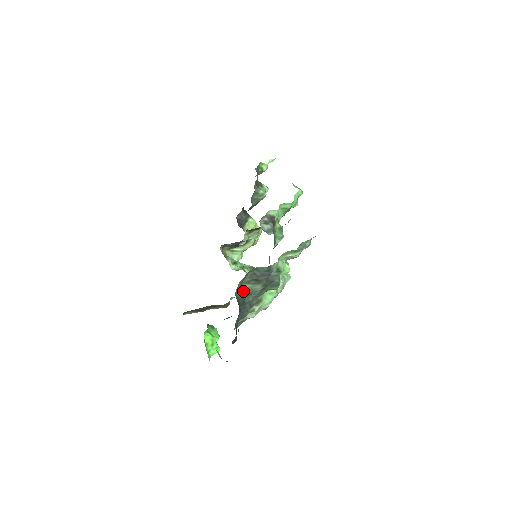
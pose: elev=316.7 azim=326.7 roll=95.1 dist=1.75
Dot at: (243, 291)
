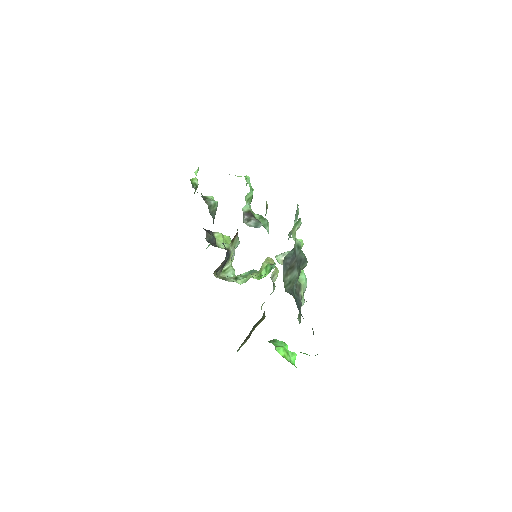
Dot at: (288, 285)
